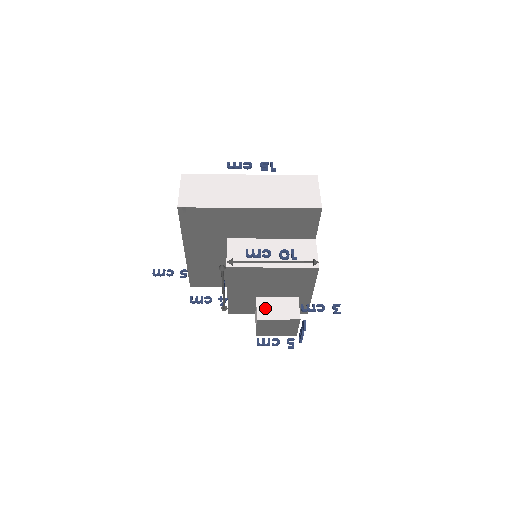
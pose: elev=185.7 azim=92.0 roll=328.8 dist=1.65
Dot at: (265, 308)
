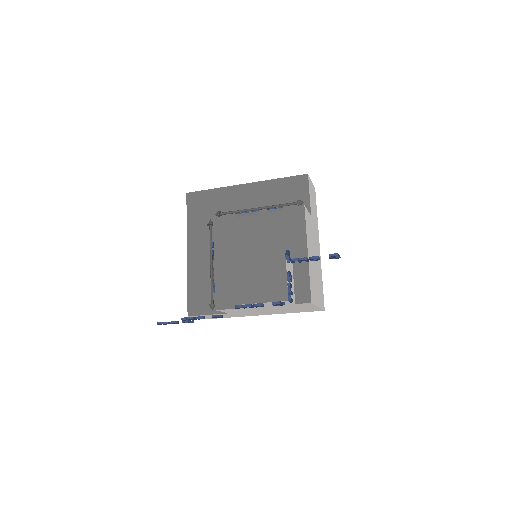
Dot at: occluded
